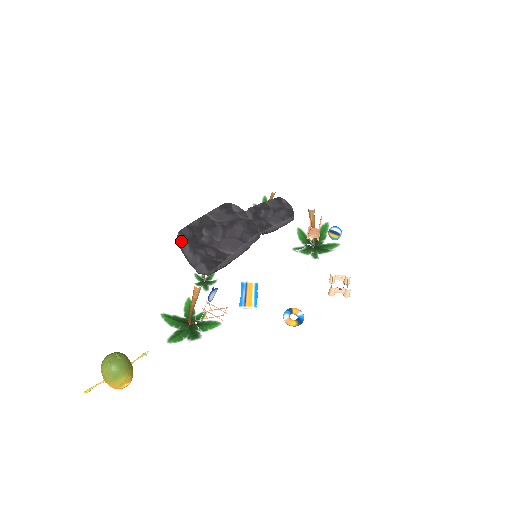
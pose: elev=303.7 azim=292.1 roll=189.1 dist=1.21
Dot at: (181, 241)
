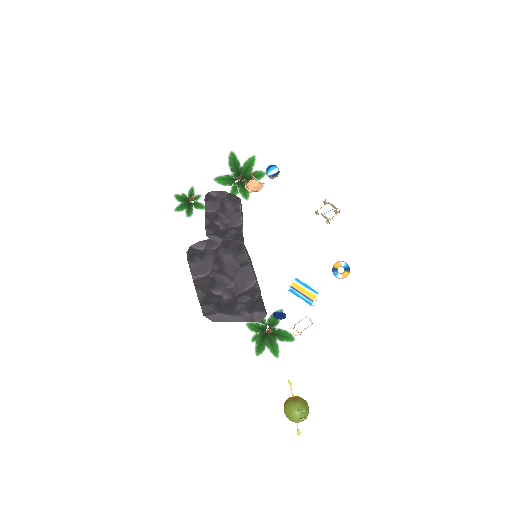
Dot at: (217, 319)
